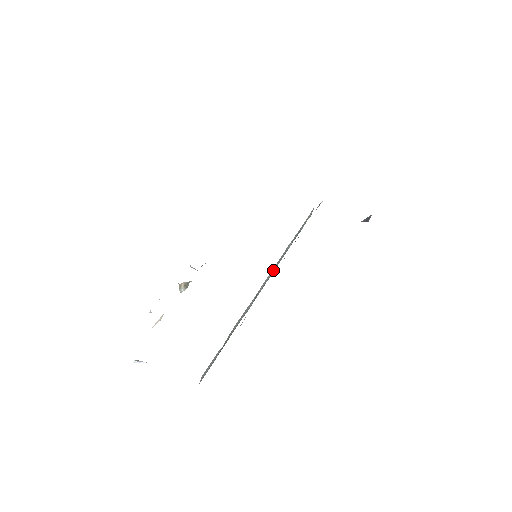
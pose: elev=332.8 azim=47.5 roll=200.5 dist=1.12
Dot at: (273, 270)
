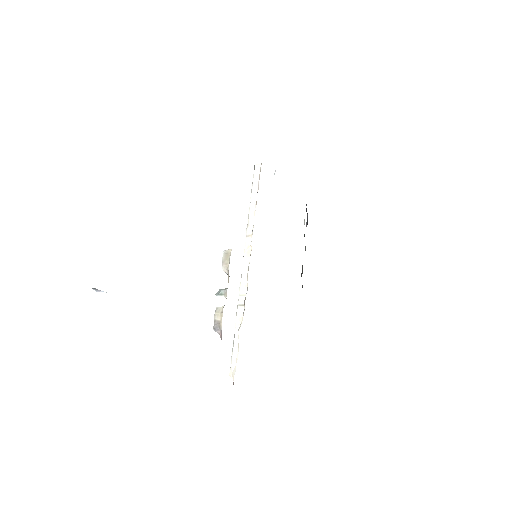
Dot at: (248, 251)
